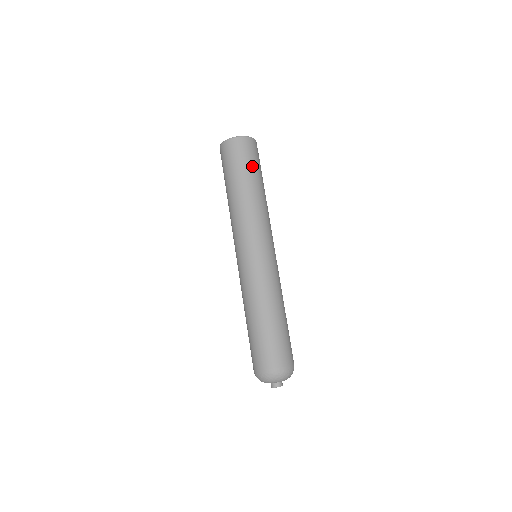
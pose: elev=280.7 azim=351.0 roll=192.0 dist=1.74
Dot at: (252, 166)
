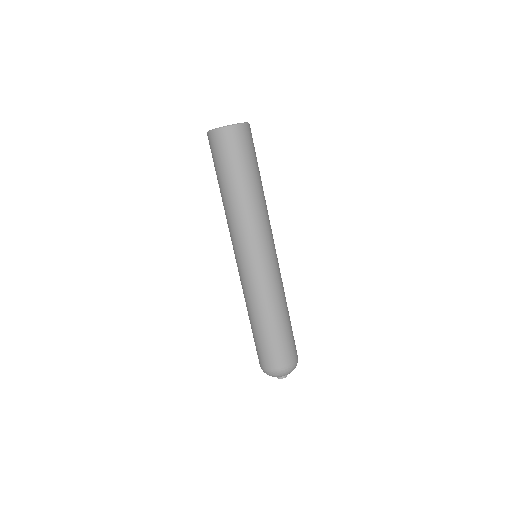
Dot at: (250, 161)
